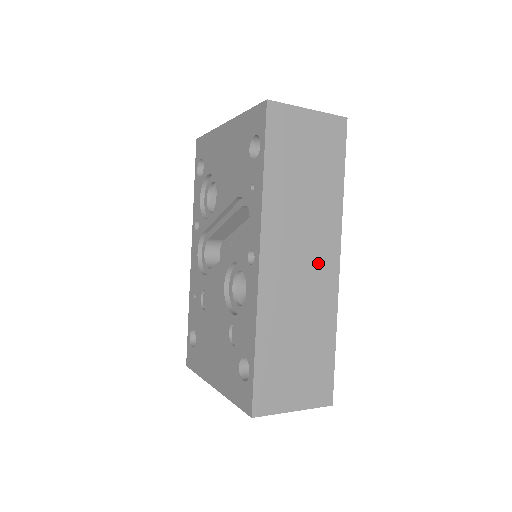
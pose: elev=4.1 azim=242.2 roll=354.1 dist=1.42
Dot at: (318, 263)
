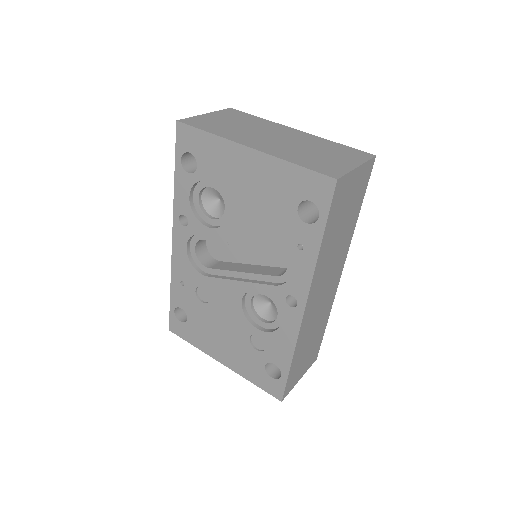
Dot at: (332, 283)
